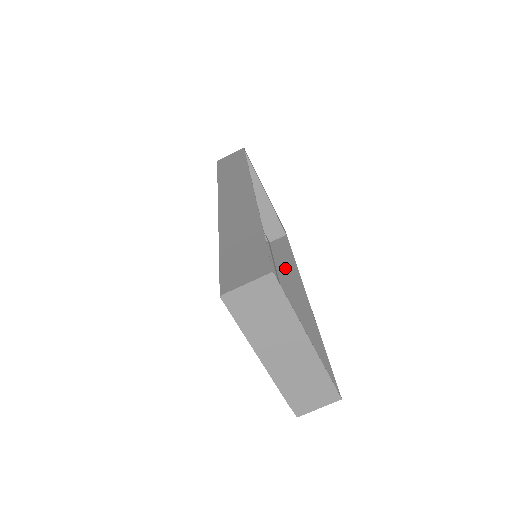
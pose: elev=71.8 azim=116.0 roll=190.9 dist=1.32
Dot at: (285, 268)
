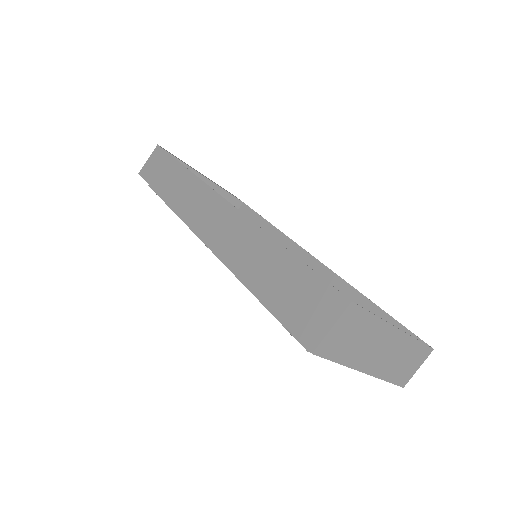
Dot at: occluded
